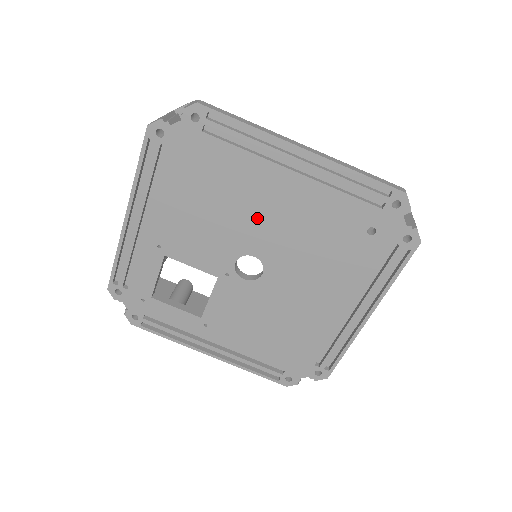
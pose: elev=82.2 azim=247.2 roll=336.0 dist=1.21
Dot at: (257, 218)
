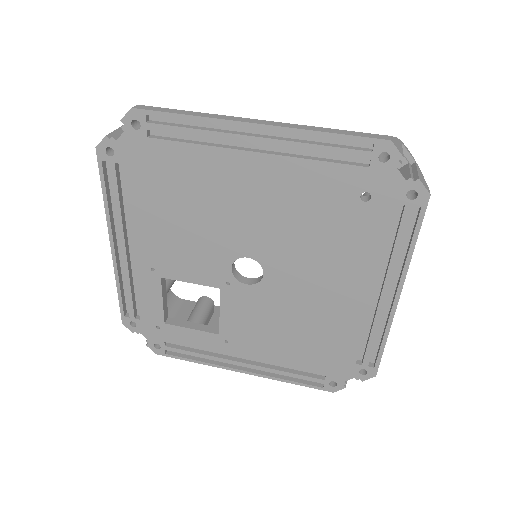
Dot at: (236, 215)
